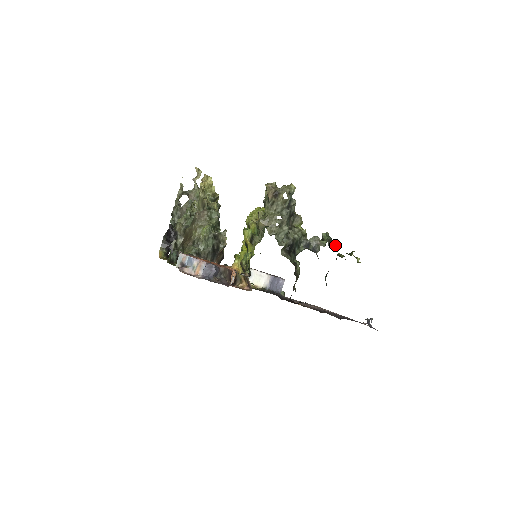
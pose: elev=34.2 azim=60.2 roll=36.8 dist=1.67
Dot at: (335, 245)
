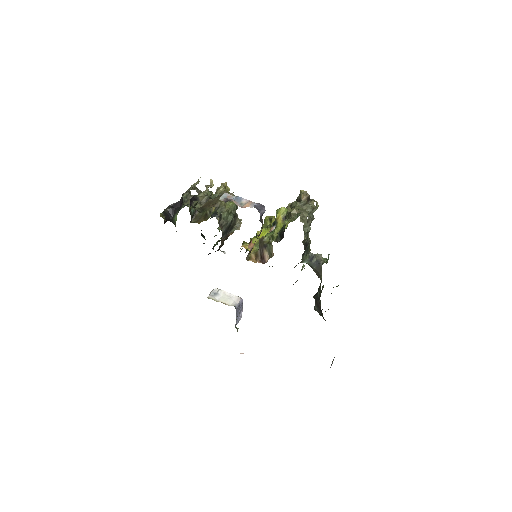
Dot at: occluded
